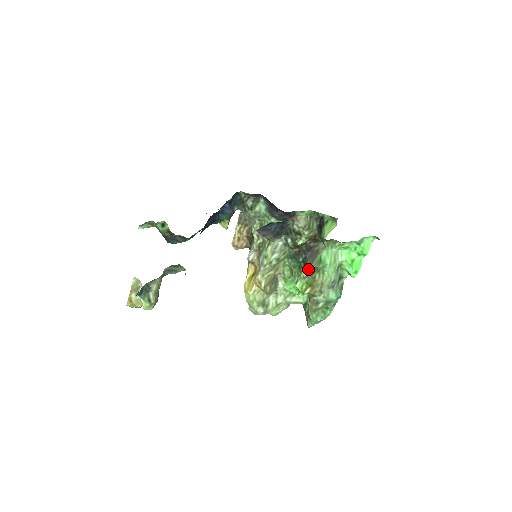
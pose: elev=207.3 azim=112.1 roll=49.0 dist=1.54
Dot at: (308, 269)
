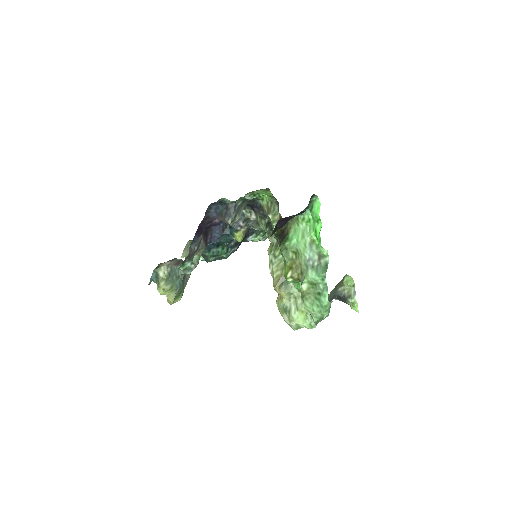
Dot at: occluded
